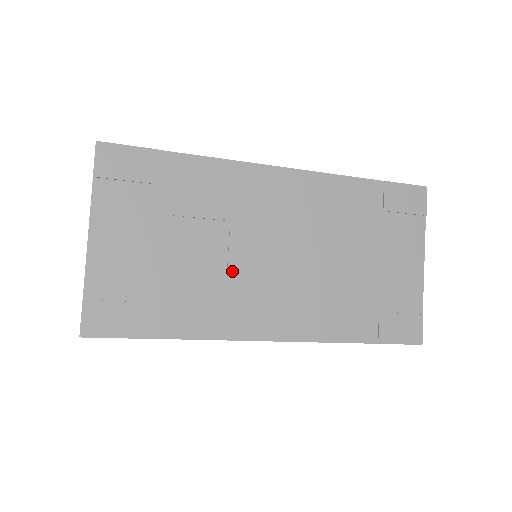
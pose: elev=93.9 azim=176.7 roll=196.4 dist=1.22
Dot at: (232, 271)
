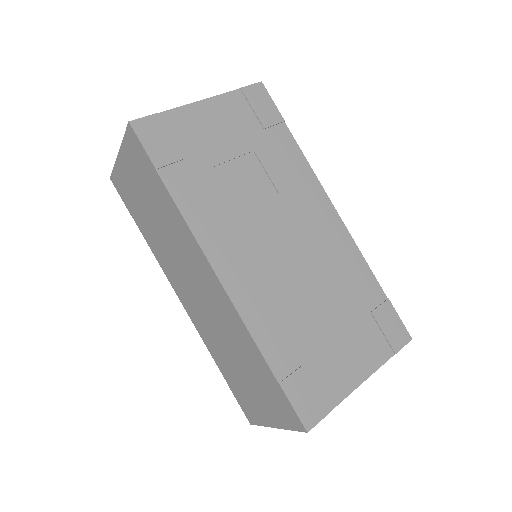
Dot at: (247, 213)
